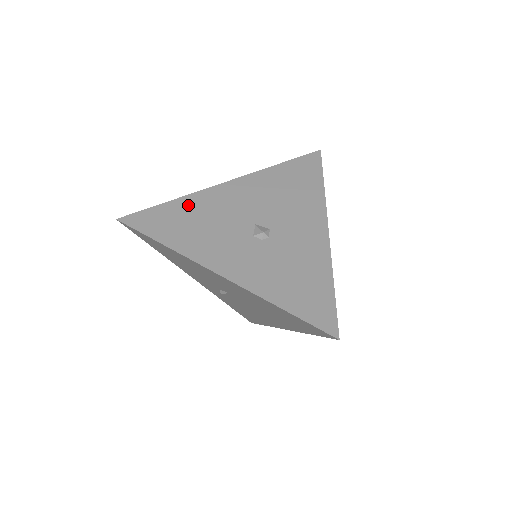
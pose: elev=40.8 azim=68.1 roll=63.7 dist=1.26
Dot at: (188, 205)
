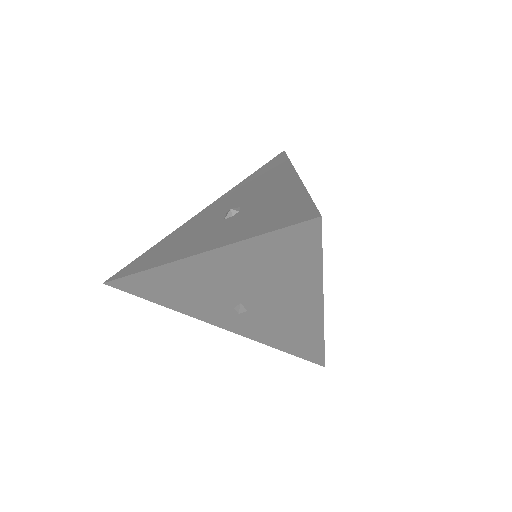
Dot at: (166, 241)
